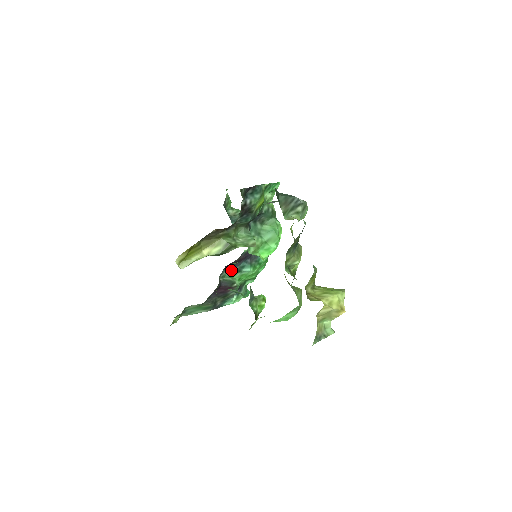
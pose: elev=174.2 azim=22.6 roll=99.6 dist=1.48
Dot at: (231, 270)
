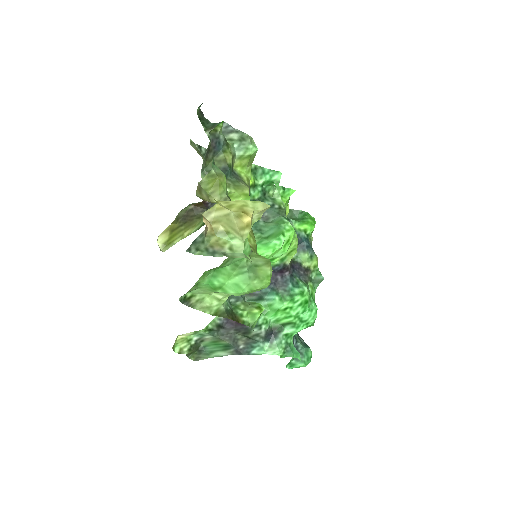
Dot at: (252, 296)
